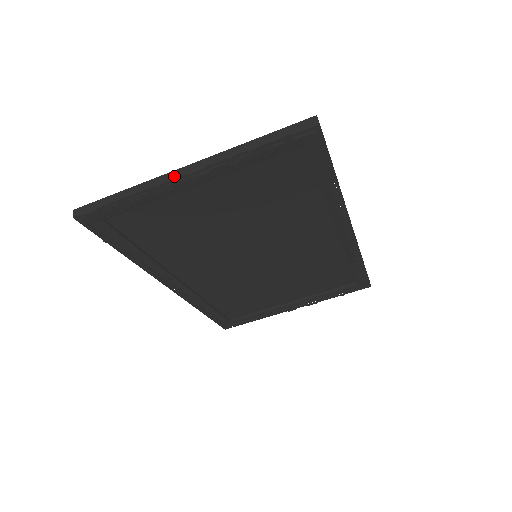
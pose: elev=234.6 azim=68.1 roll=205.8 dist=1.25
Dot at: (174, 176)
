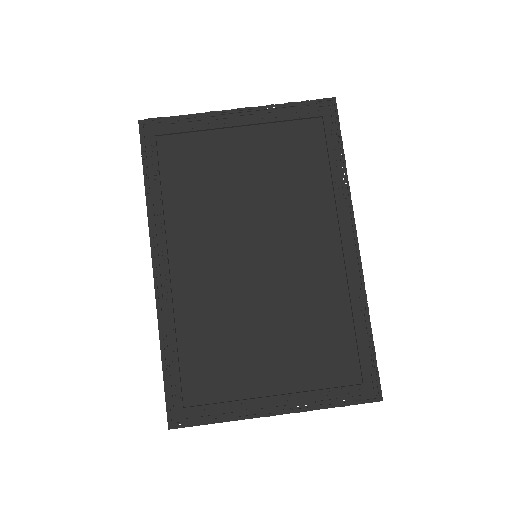
Dot at: (227, 111)
